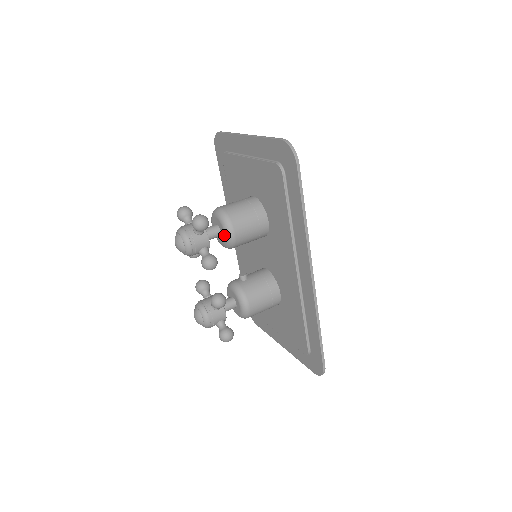
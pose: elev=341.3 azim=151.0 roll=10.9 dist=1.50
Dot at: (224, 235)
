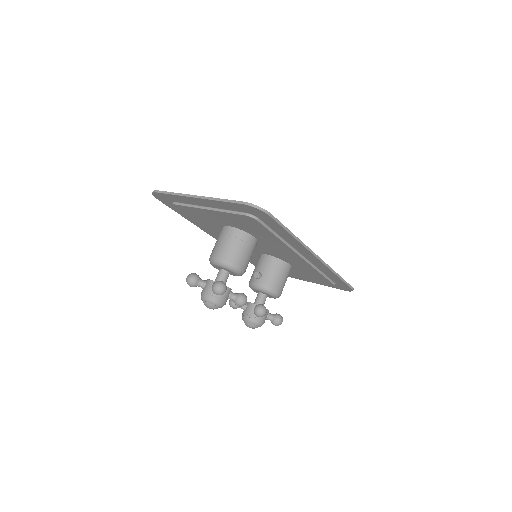
Dot at: (234, 274)
